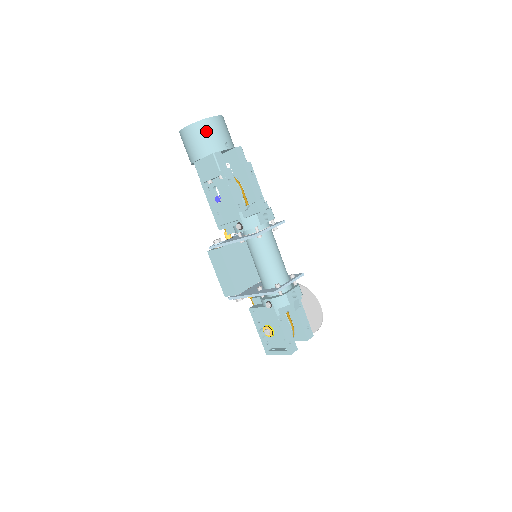
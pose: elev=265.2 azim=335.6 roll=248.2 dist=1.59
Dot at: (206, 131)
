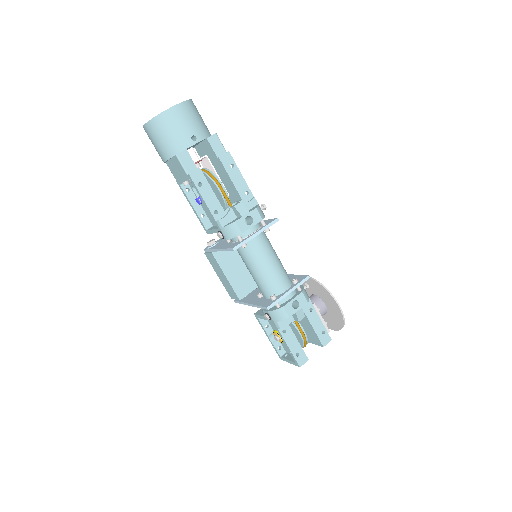
Dot at: (165, 127)
